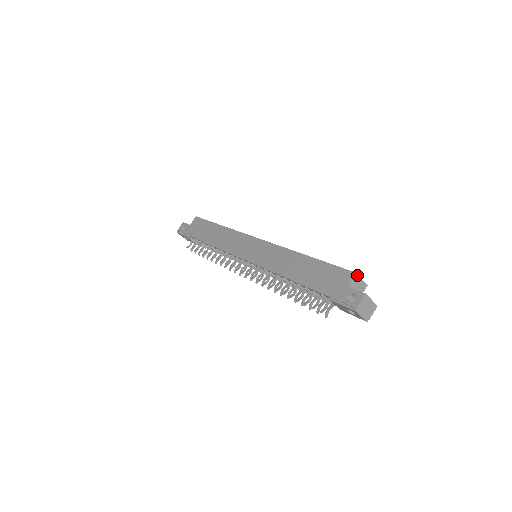
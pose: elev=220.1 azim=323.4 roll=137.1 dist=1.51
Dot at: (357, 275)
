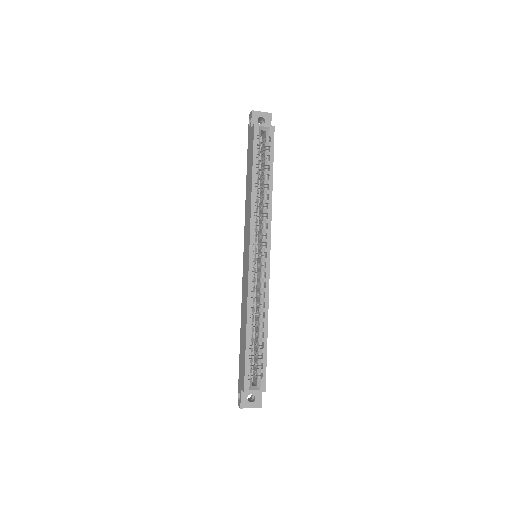
Dot at: occluded
